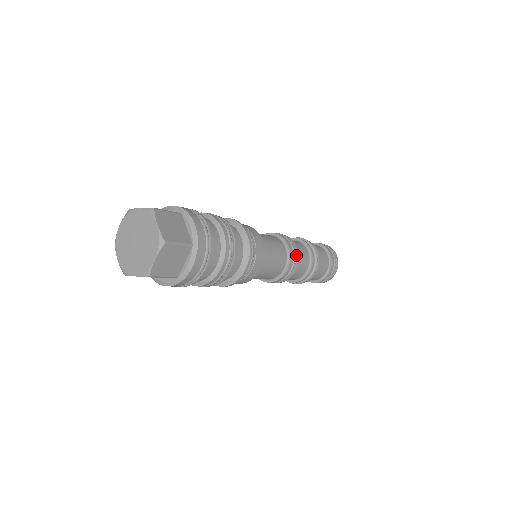
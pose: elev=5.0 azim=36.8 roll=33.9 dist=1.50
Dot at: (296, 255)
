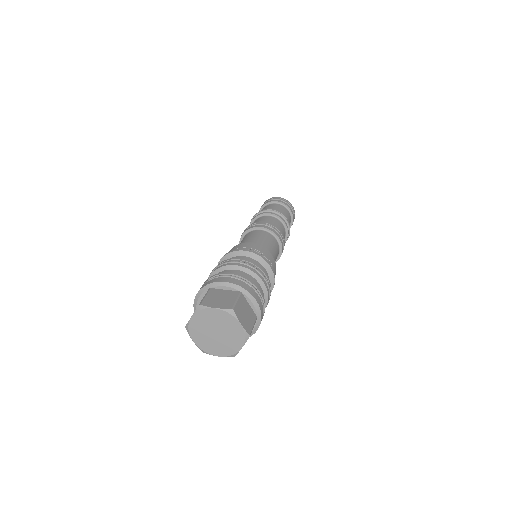
Dot at: occluded
